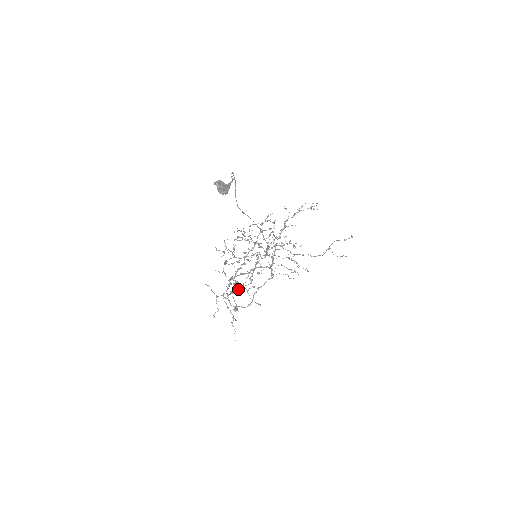
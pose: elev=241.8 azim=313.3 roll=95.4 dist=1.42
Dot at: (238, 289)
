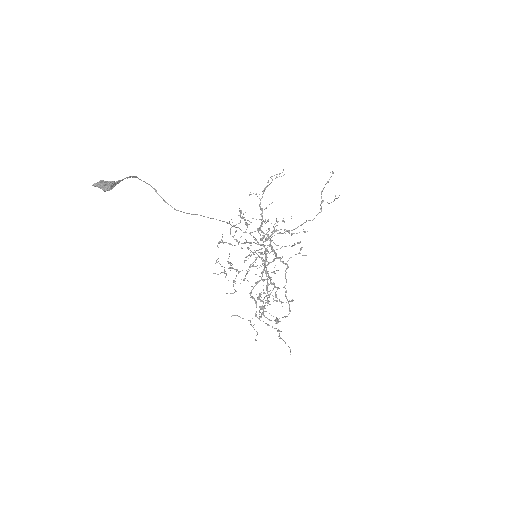
Dot at: (265, 300)
